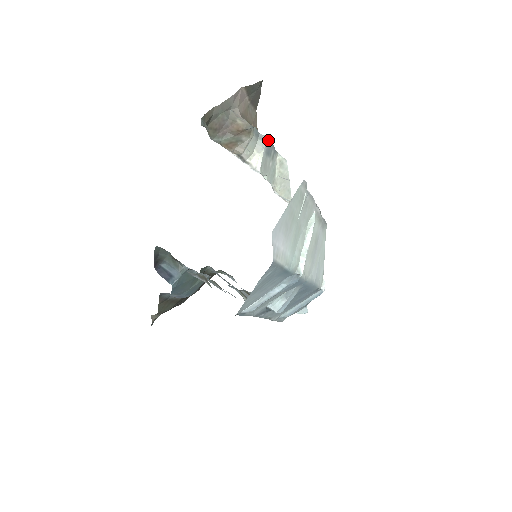
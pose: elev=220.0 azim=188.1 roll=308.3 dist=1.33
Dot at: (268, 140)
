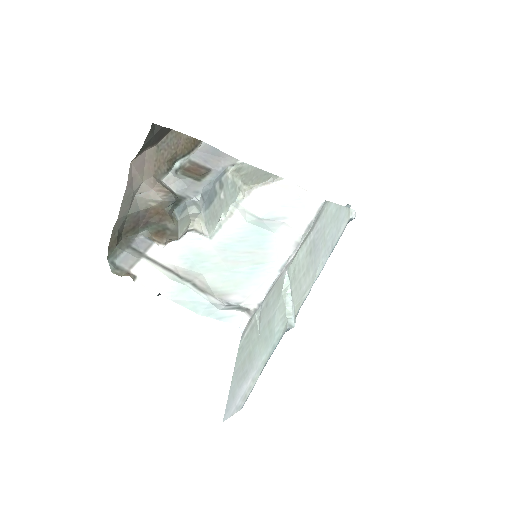
Dot at: (201, 194)
